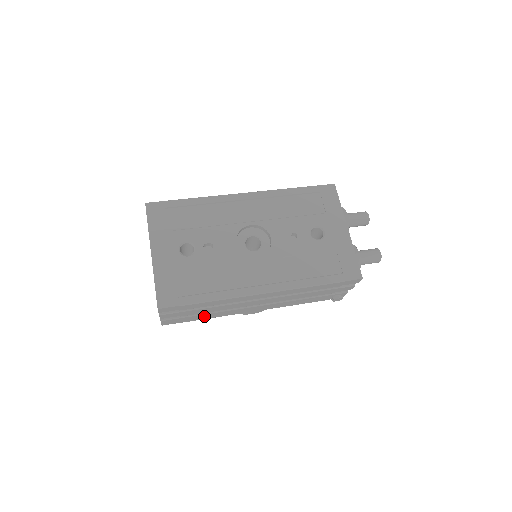
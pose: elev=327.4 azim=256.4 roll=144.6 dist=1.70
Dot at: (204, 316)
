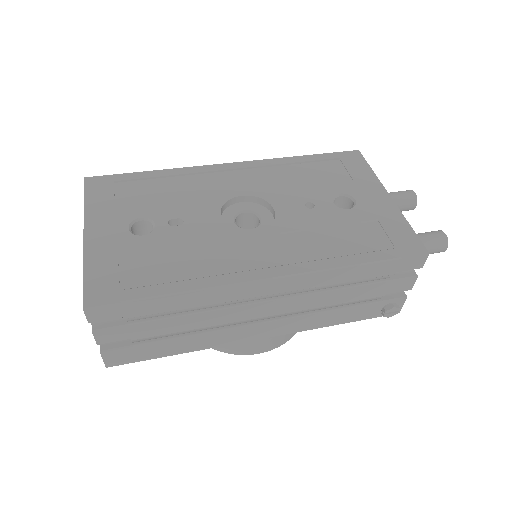
Dot at: (175, 345)
